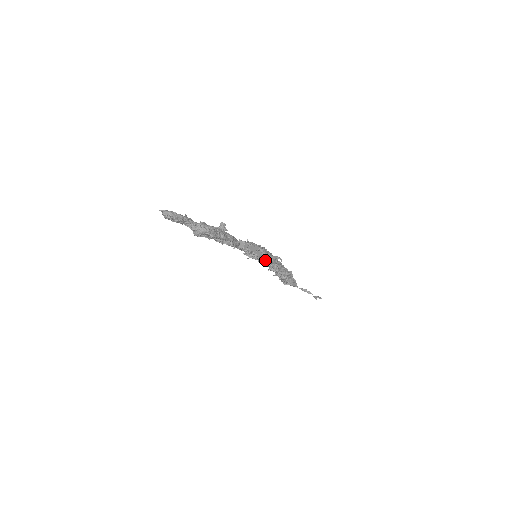
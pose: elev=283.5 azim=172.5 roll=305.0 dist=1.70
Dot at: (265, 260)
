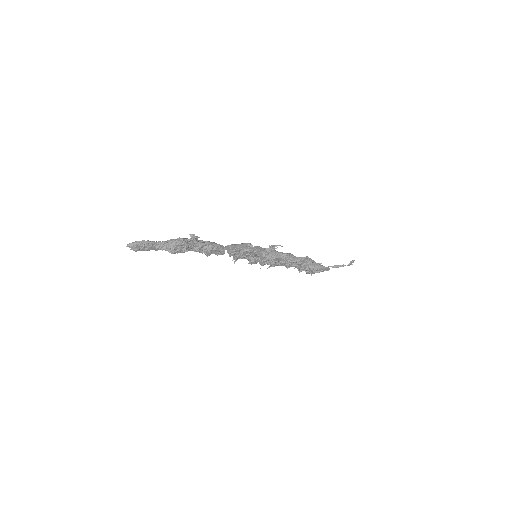
Dot at: (265, 253)
